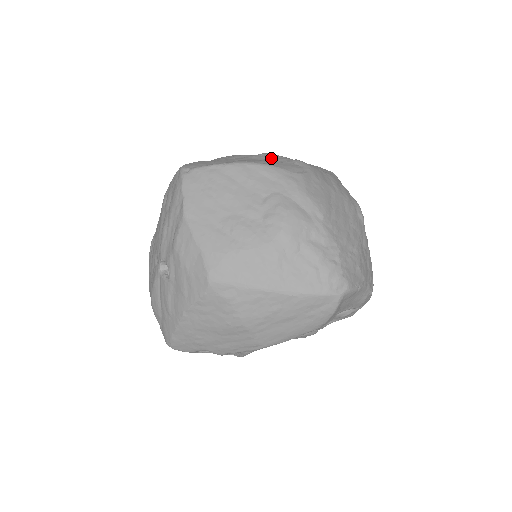
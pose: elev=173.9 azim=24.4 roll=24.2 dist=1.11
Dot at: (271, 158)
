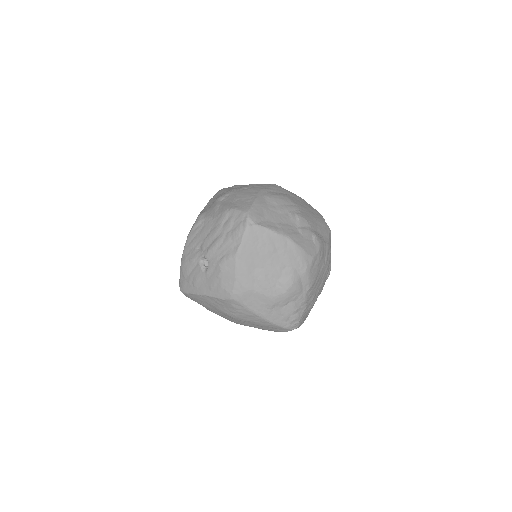
Dot at: (302, 230)
